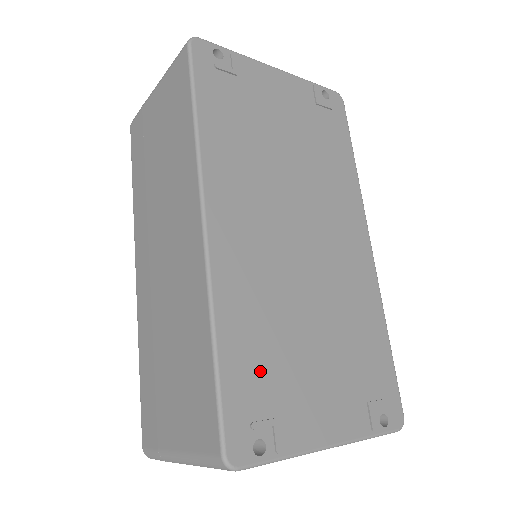
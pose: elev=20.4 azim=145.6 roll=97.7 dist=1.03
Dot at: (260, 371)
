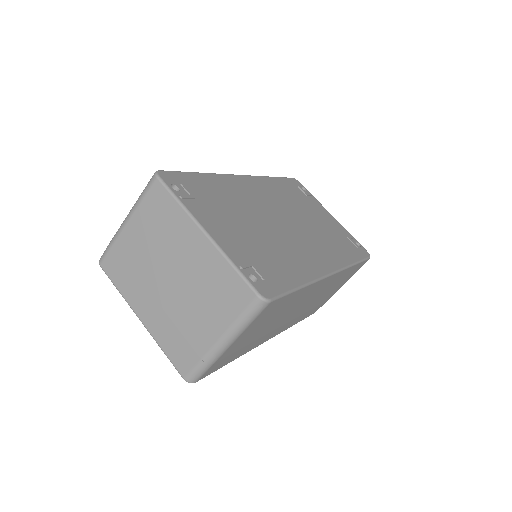
Dot at: (208, 192)
